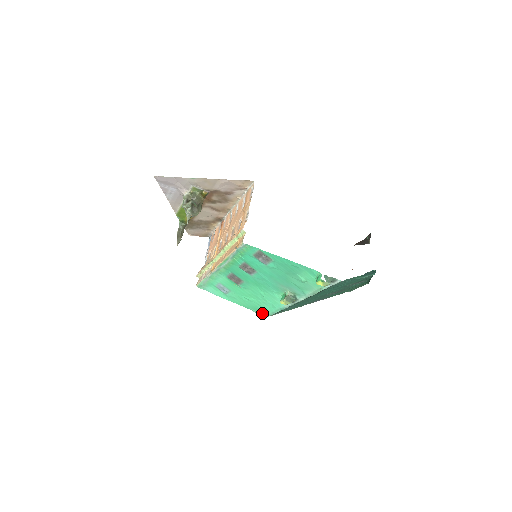
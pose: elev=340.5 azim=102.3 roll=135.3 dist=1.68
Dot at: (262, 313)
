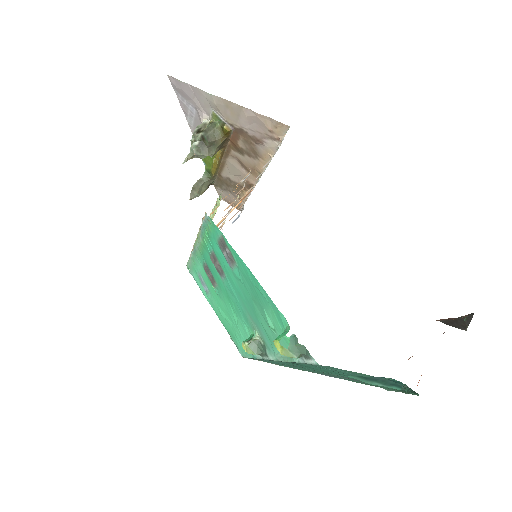
Dot at: (238, 347)
